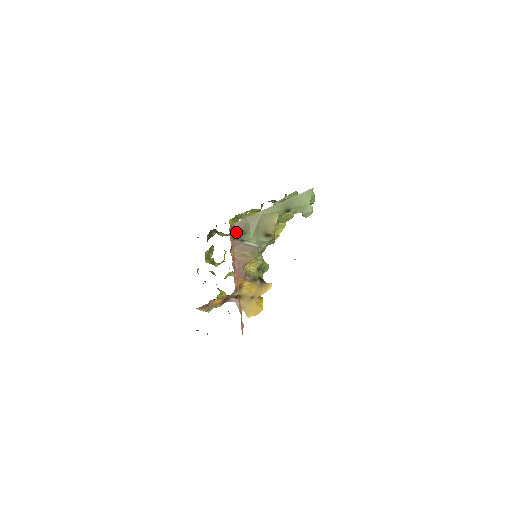
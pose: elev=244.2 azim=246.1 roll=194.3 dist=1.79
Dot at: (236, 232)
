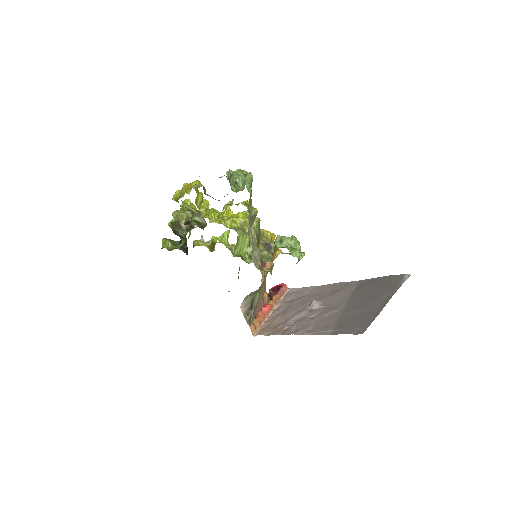
Dot at: (250, 312)
